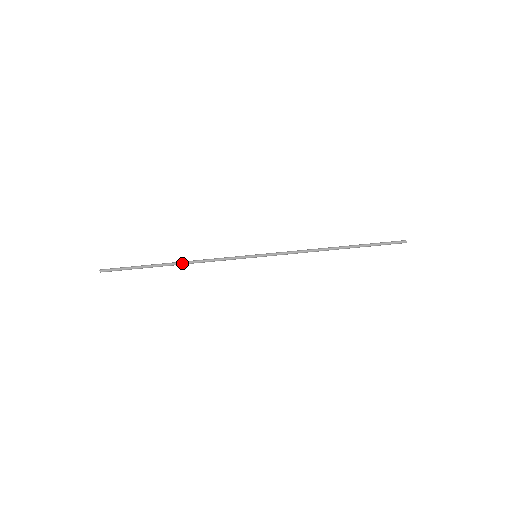
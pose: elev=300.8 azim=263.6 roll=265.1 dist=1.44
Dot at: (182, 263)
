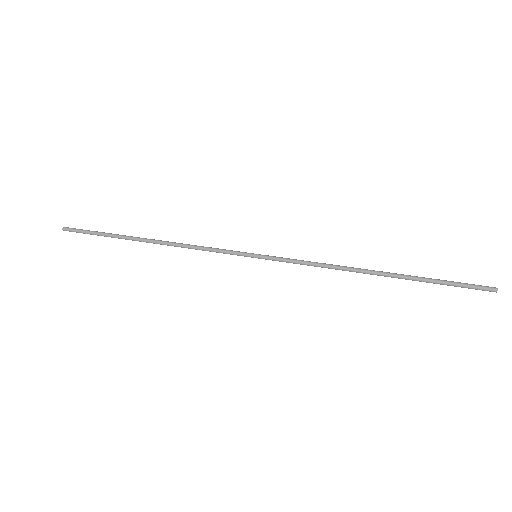
Dot at: (158, 241)
